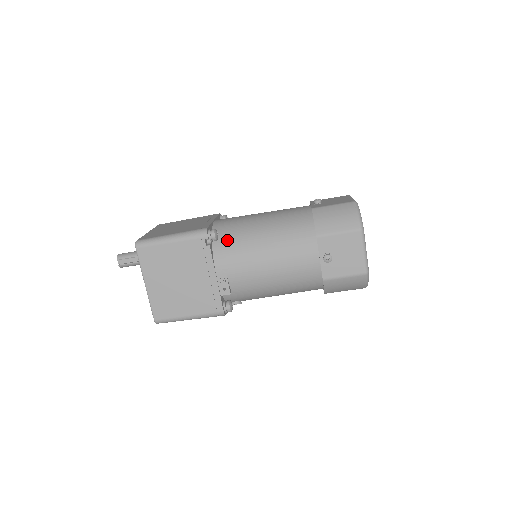
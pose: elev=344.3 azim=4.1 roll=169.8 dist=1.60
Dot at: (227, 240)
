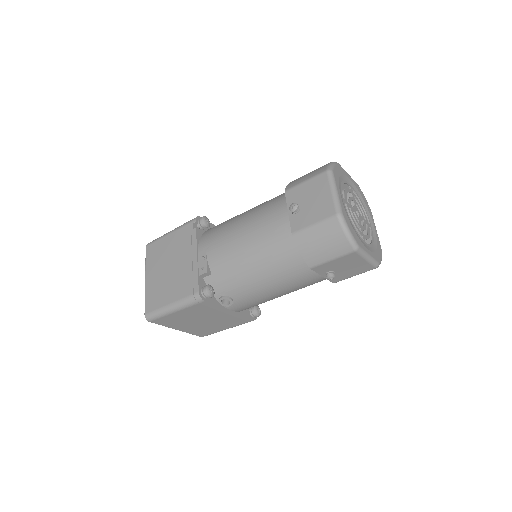
Dot at: (216, 226)
